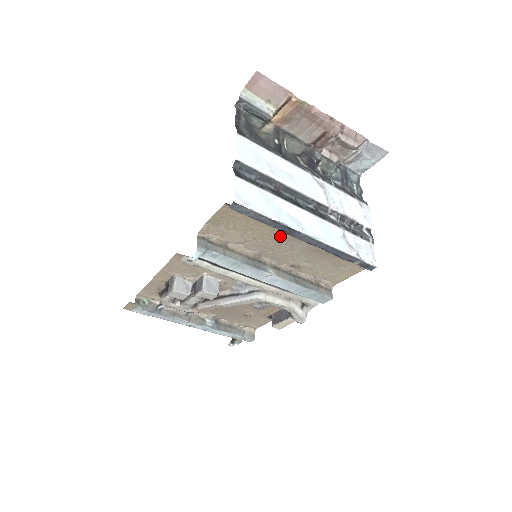
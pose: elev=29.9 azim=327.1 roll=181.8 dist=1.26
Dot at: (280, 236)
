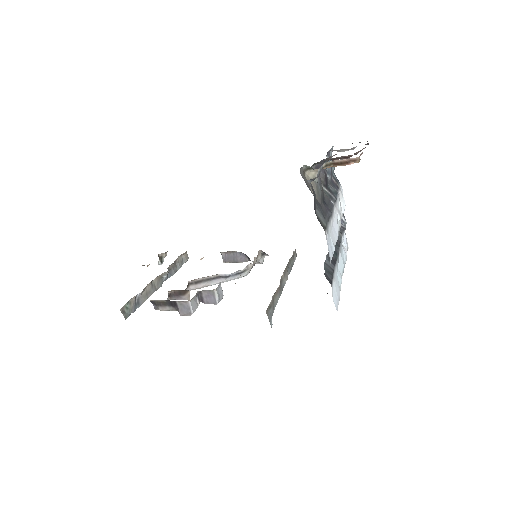
Dot at: occluded
